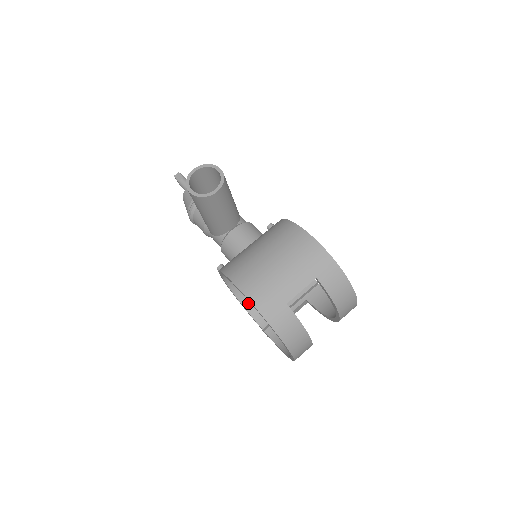
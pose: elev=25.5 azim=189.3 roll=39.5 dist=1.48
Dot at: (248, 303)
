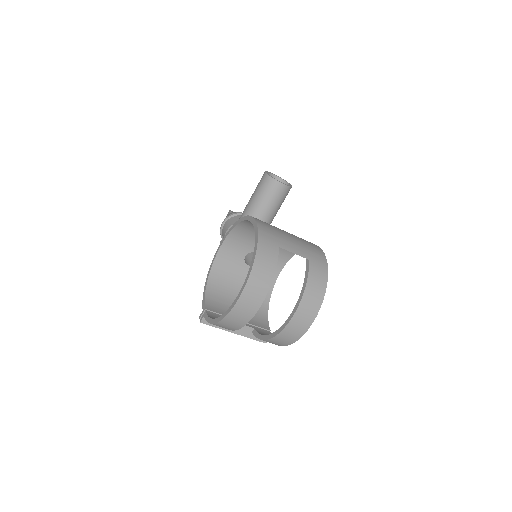
Dot at: (211, 288)
